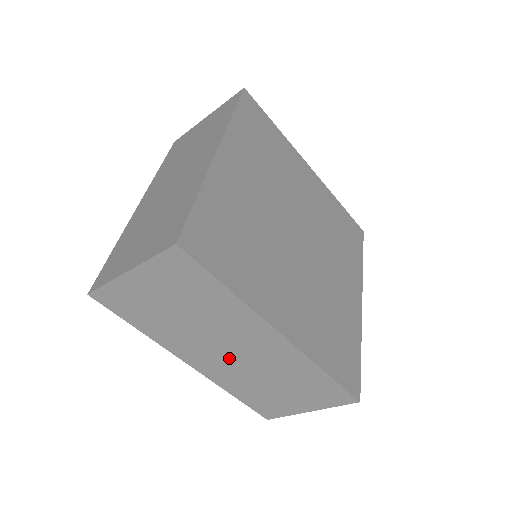
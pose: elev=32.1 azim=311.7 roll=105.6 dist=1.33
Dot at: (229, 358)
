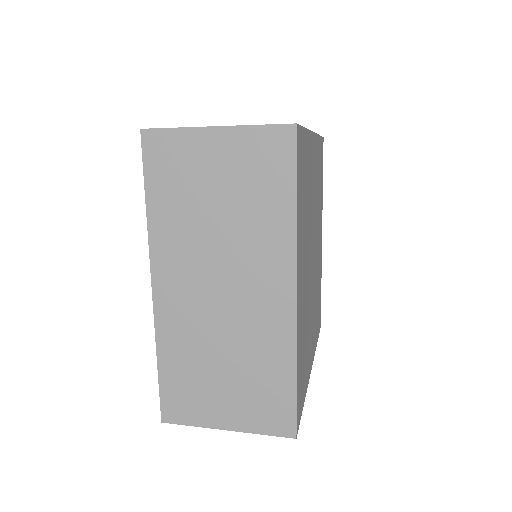
Dot at: occluded
